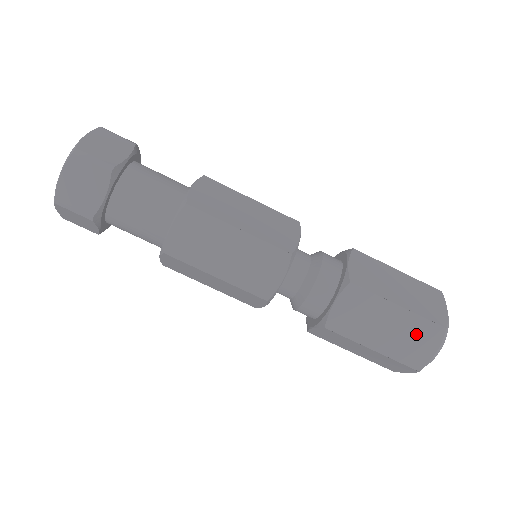
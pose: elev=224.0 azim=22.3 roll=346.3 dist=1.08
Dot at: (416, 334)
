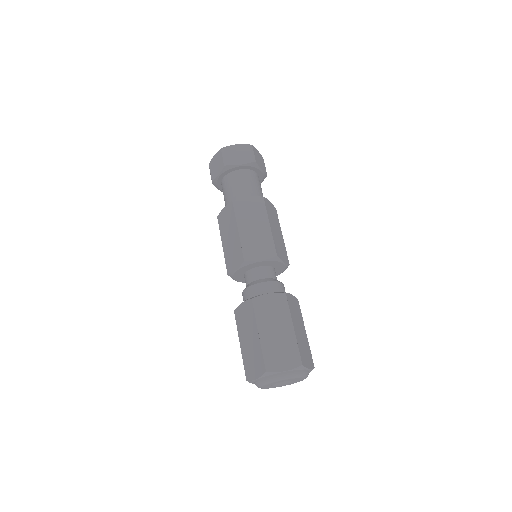
Dot at: (286, 350)
